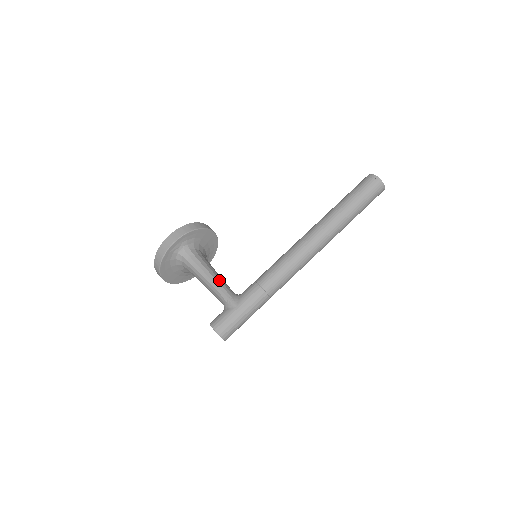
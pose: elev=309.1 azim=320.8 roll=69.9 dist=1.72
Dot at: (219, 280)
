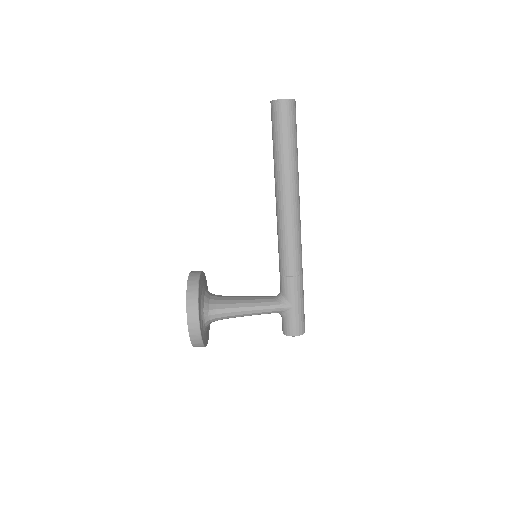
Dot at: (256, 304)
